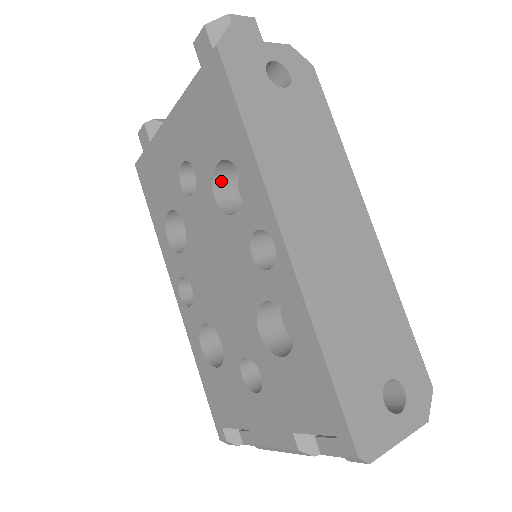
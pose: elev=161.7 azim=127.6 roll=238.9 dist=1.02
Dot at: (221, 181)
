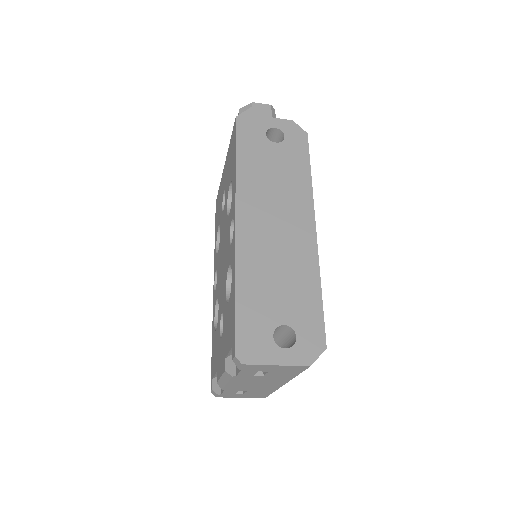
Dot at: occluded
